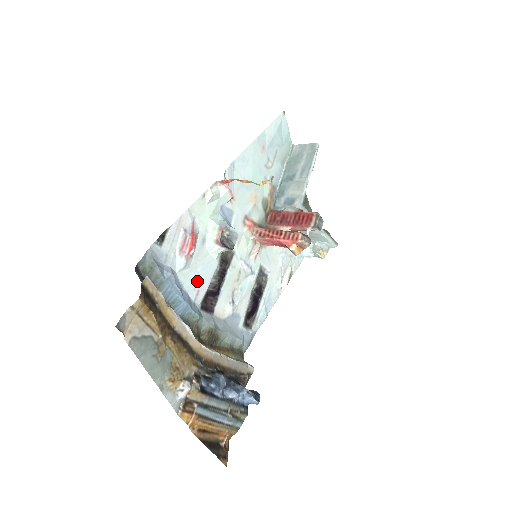
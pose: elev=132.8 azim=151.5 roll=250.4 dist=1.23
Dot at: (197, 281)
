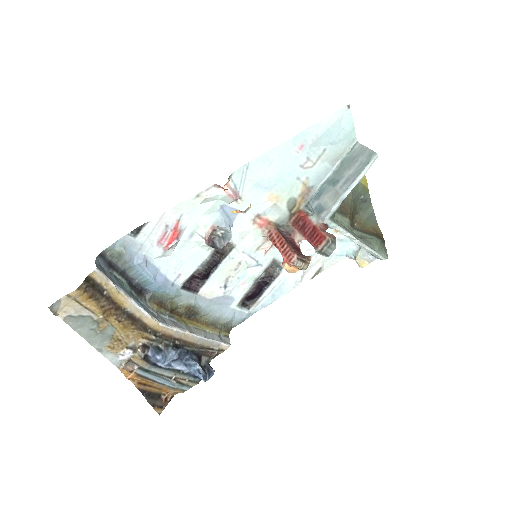
Dot at: (179, 266)
